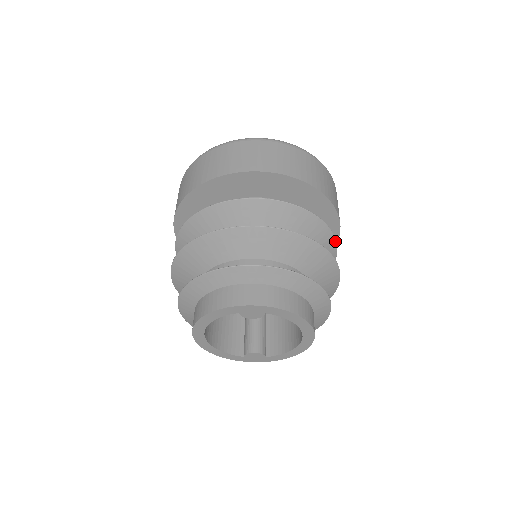
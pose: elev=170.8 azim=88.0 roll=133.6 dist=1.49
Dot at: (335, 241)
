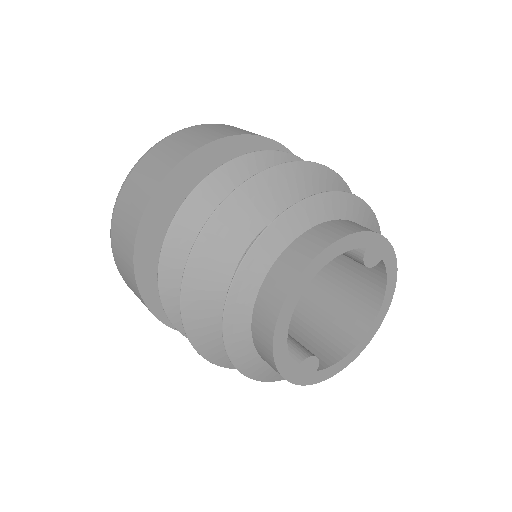
Dot at: occluded
